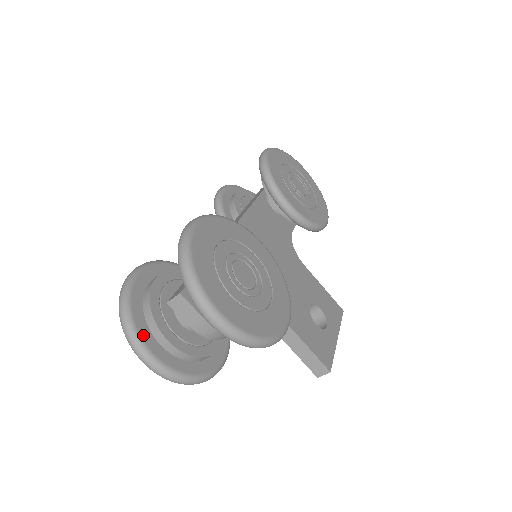
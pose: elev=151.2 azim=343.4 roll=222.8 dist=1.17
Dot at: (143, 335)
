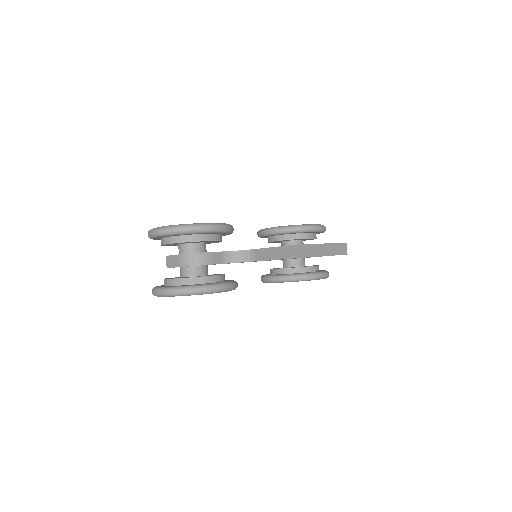
Dot at: occluded
